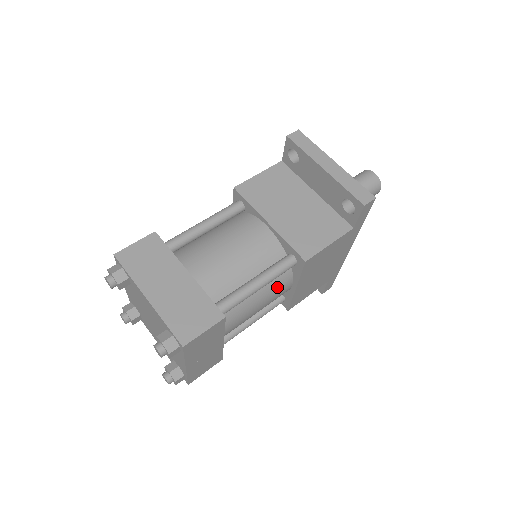
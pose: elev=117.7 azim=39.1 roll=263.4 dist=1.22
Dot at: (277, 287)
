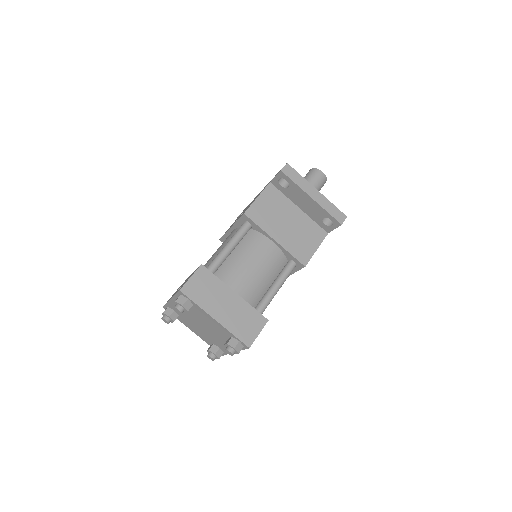
Dot at: occluded
